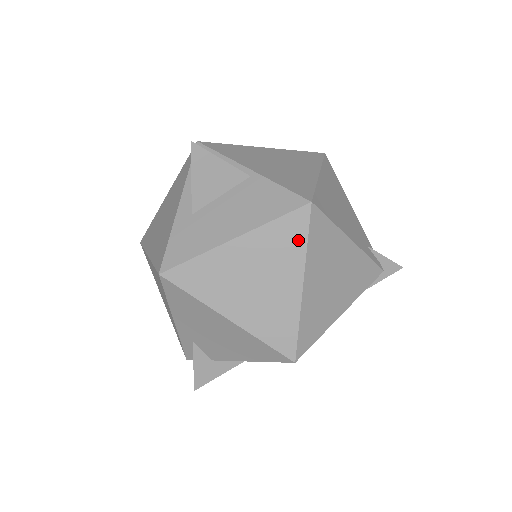
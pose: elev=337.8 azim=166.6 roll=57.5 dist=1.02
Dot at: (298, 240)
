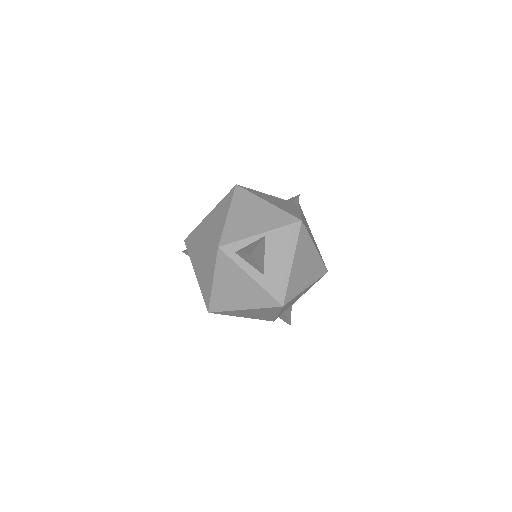
Dot at: (306, 237)
